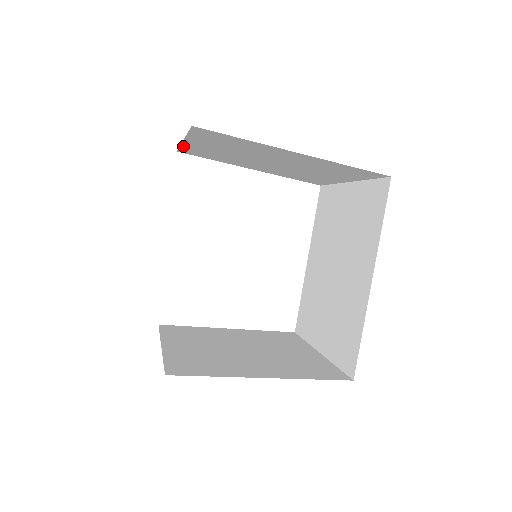
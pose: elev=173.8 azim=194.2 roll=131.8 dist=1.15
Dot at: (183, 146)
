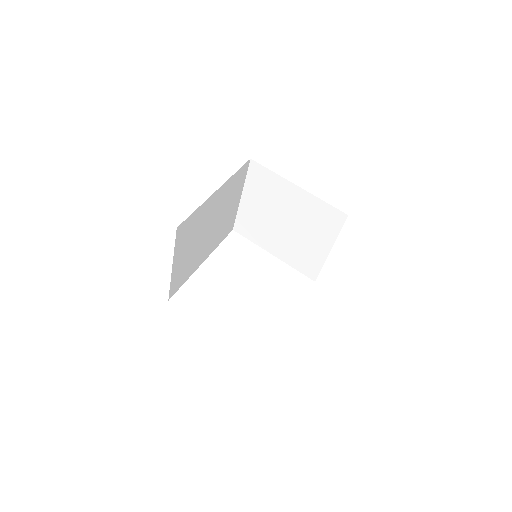
Dot at: (239, 212)
